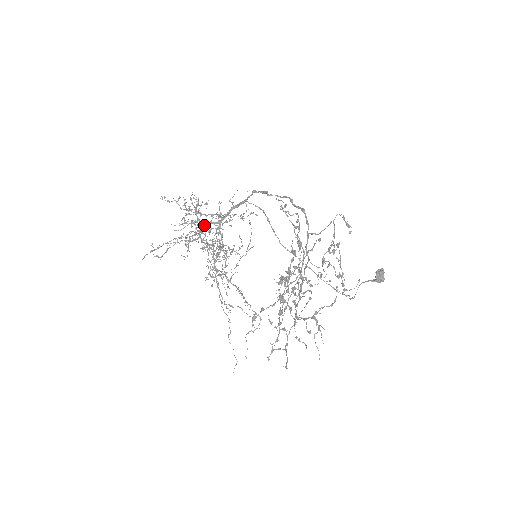
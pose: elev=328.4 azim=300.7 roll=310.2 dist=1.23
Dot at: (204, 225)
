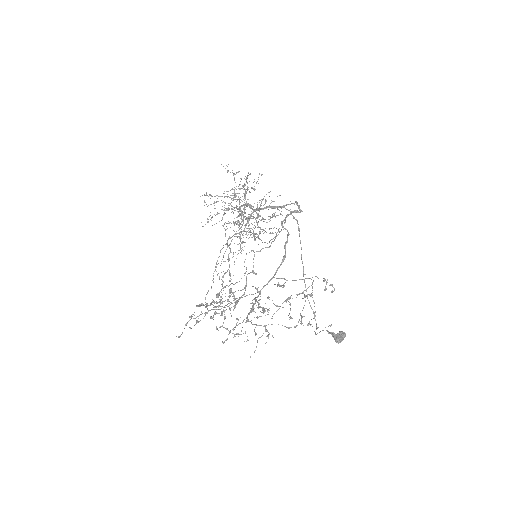
Dot at: occluded
